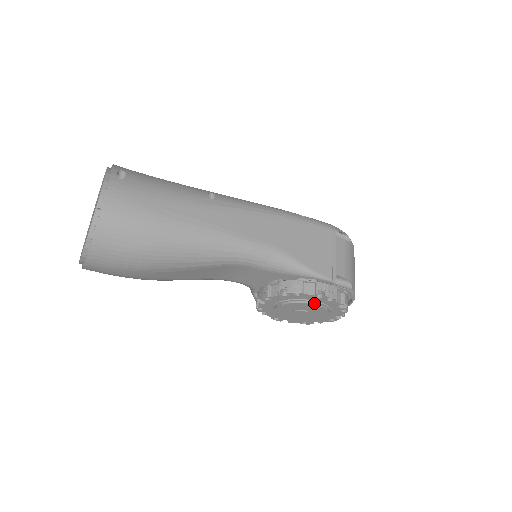
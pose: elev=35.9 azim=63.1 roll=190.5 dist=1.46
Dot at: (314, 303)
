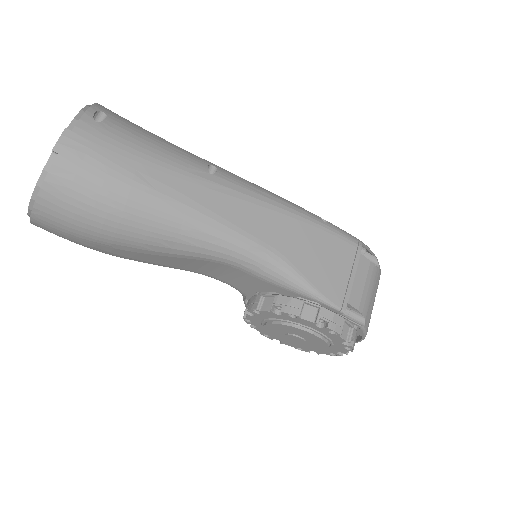
Dot at: (312, 331)
